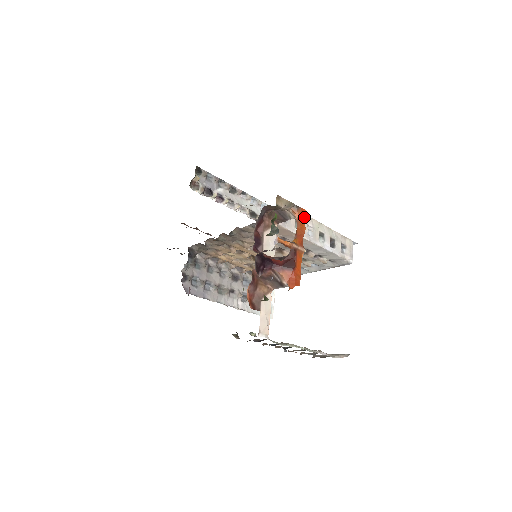
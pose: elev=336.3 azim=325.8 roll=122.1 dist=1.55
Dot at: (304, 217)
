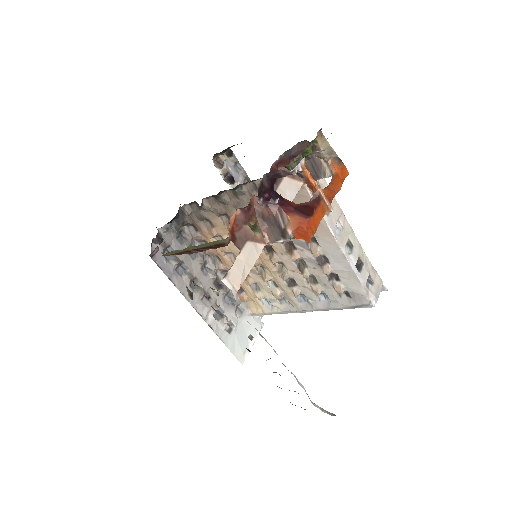
Dot at: (344, 176)
